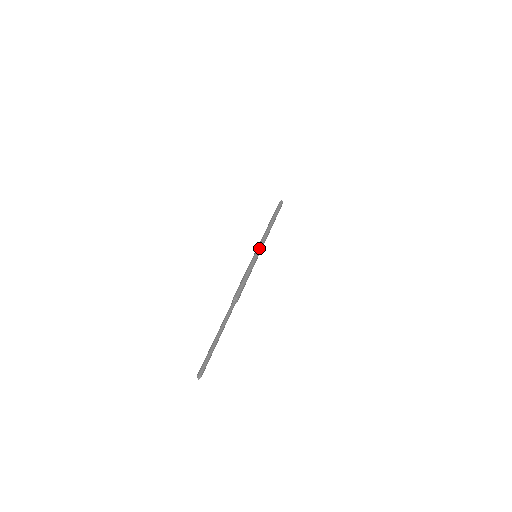
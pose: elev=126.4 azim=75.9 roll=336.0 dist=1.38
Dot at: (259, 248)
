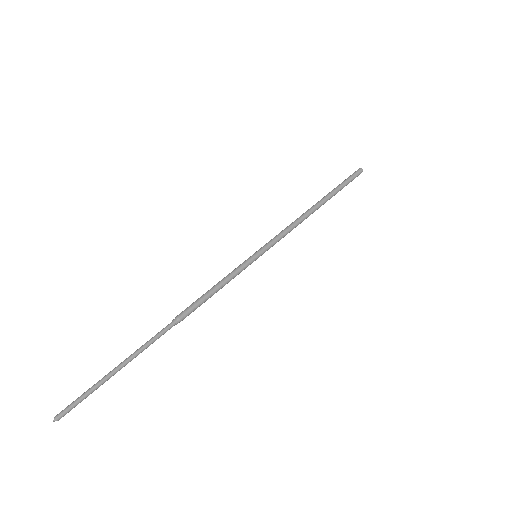
Dot at: (268, 246)
